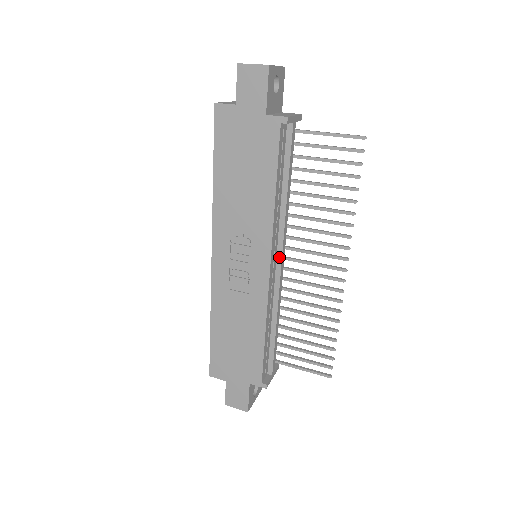
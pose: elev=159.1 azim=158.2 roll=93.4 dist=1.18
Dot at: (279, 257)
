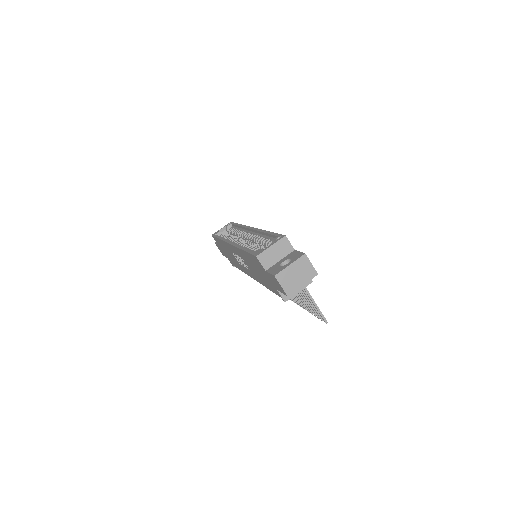
Dot at: occluded
